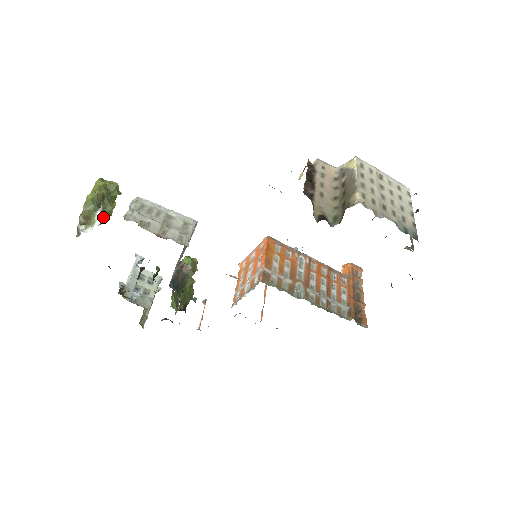
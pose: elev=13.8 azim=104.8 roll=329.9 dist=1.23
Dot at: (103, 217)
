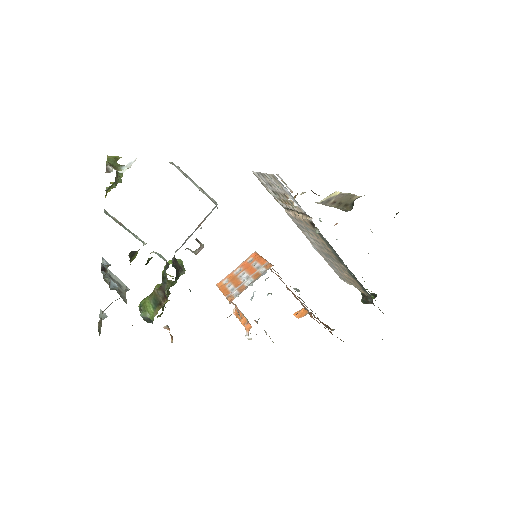
Dot at: (115, 182)
